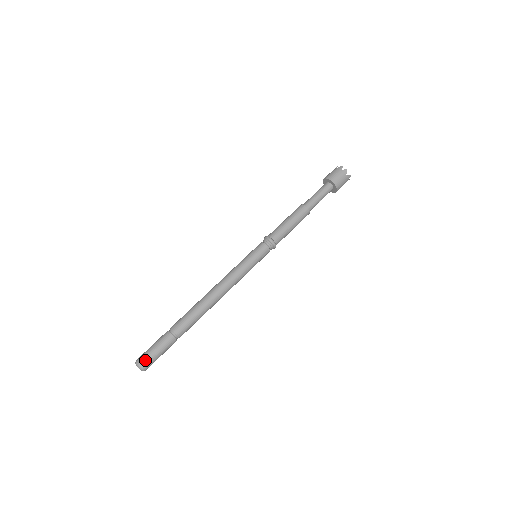
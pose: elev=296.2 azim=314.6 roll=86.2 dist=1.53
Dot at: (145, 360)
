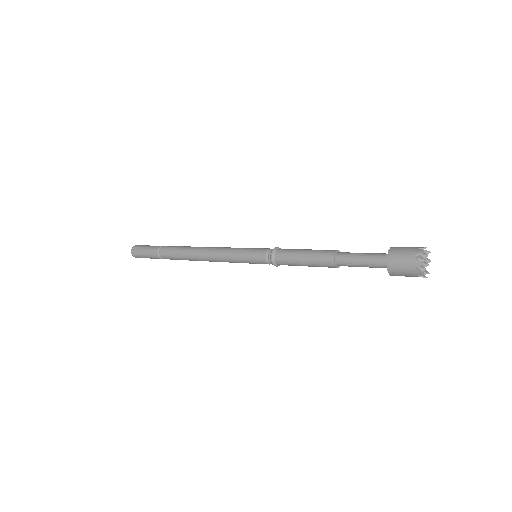
Dot at: (136, 255)
